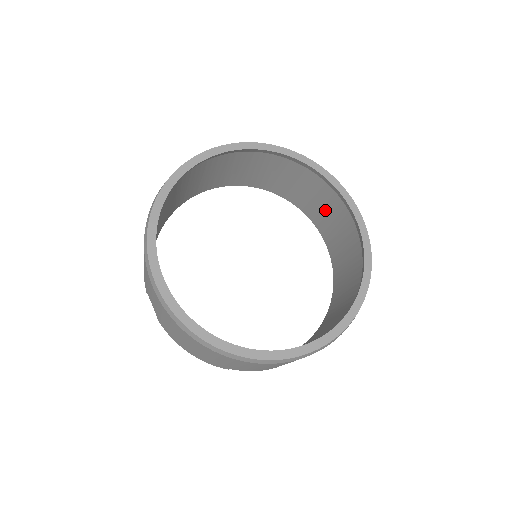
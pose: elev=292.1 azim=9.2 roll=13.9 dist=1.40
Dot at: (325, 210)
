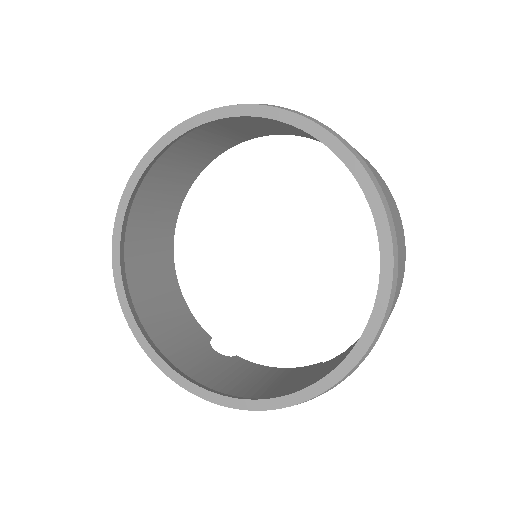
Dot at: (292, 129)
